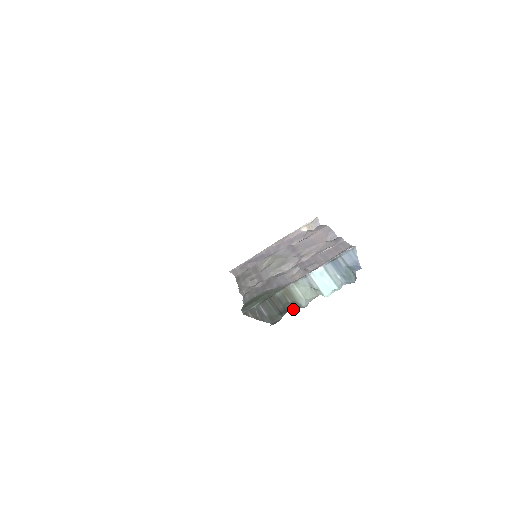
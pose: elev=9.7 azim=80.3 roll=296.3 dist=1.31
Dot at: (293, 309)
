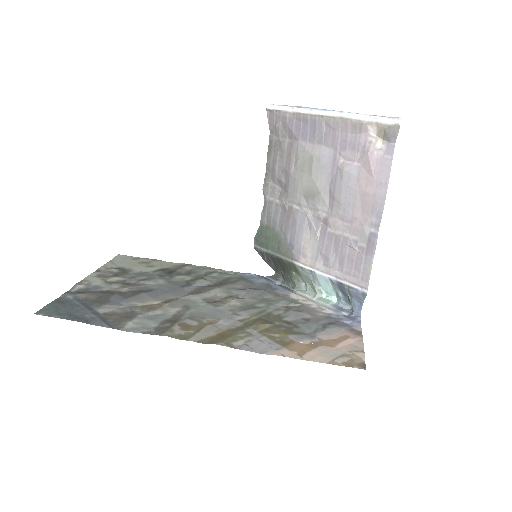
Dot at: (292, 285)
